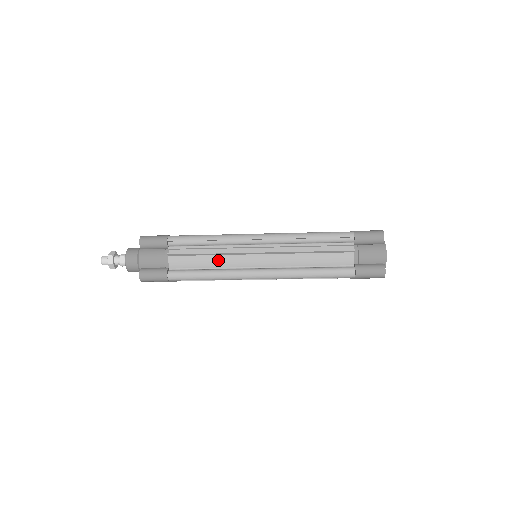
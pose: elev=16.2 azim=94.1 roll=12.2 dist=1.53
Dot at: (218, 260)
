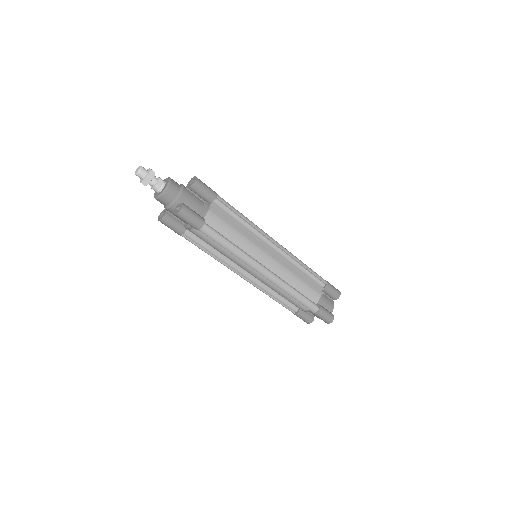
Dot at: (242, 240)
